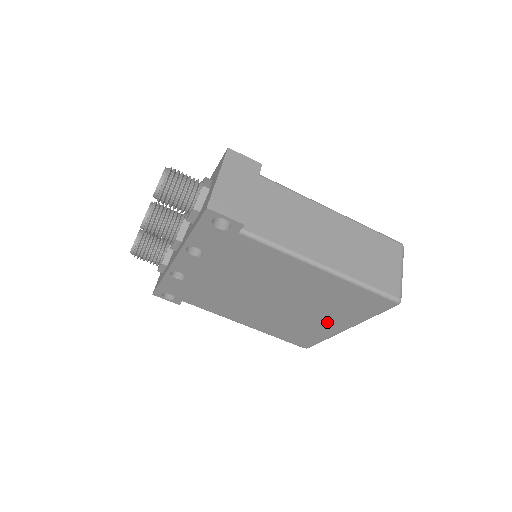
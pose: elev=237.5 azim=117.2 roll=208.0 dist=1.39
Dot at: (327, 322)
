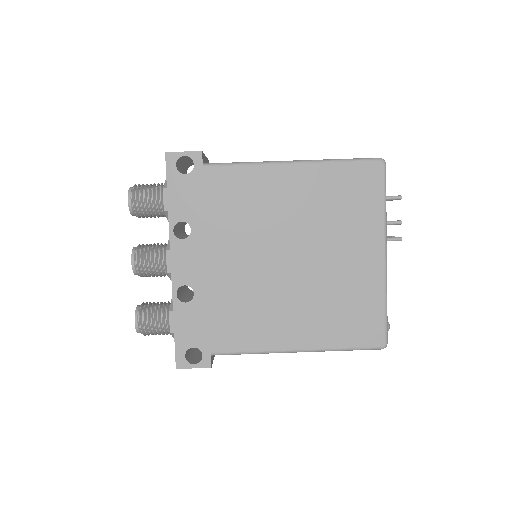
Dot at: (359, 256)
